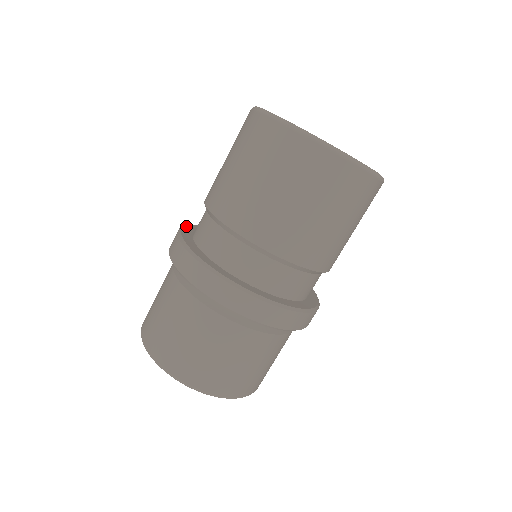
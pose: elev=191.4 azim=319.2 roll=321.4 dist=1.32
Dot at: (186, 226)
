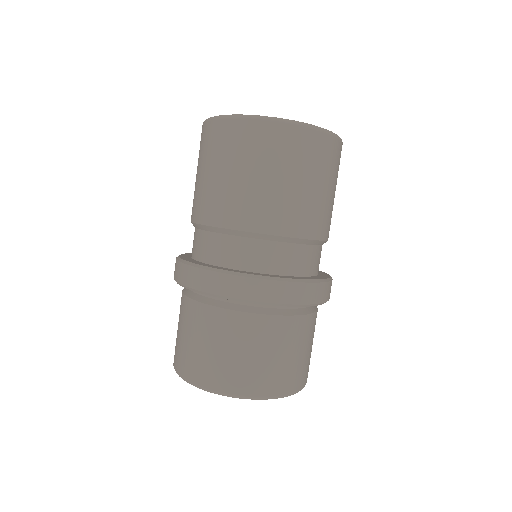
Dot at: (201, 265)
